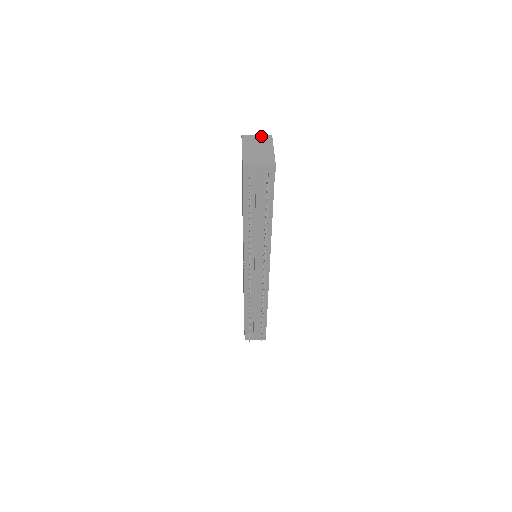
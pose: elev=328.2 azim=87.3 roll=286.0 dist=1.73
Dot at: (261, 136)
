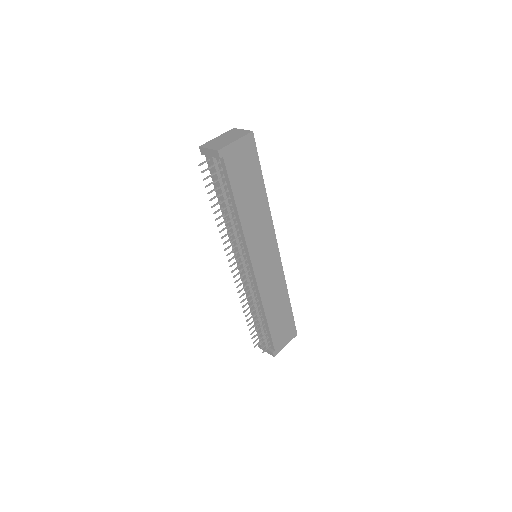
Dot at: (244, 130)
